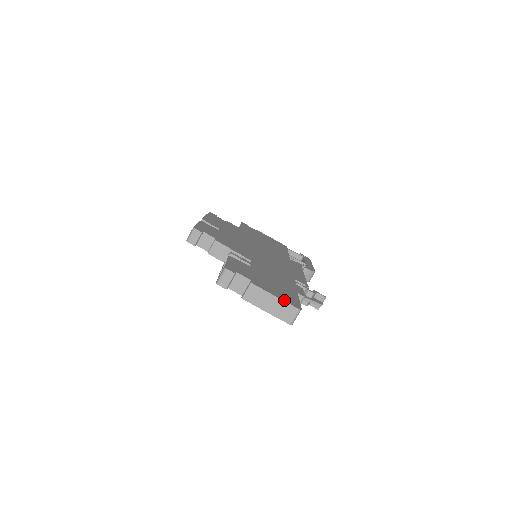
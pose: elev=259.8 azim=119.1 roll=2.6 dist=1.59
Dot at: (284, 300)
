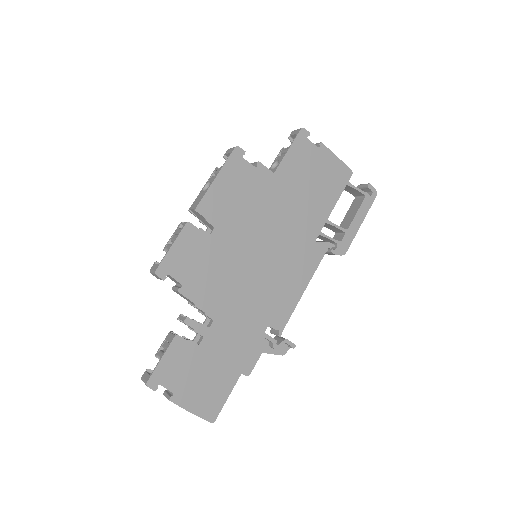
Dot at: (199, 415)
